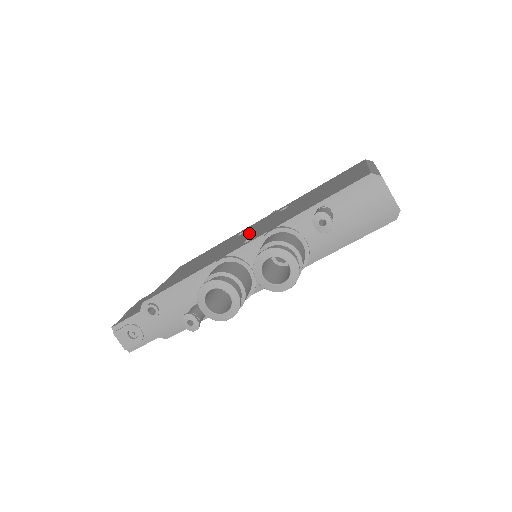
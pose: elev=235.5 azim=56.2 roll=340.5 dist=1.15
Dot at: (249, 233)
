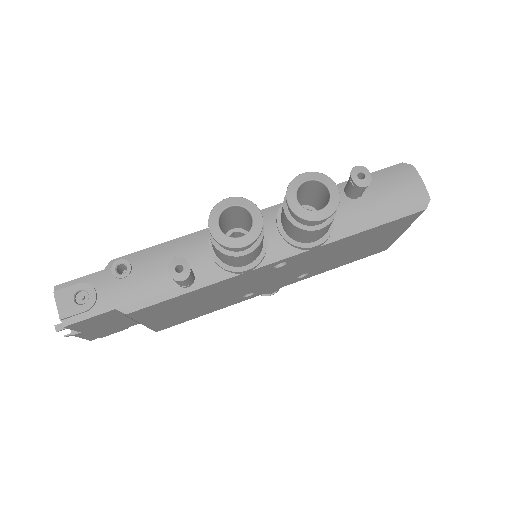
Dot at: occluded
